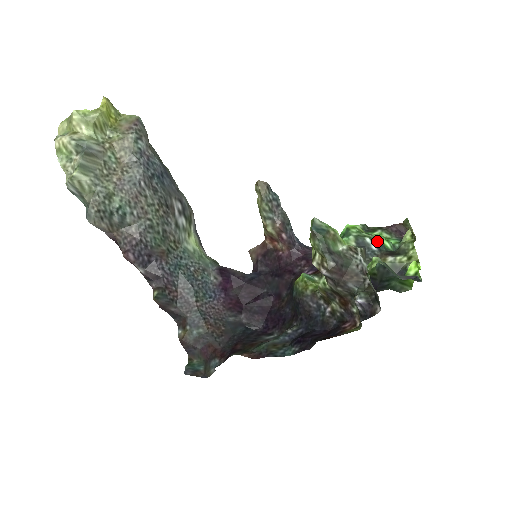
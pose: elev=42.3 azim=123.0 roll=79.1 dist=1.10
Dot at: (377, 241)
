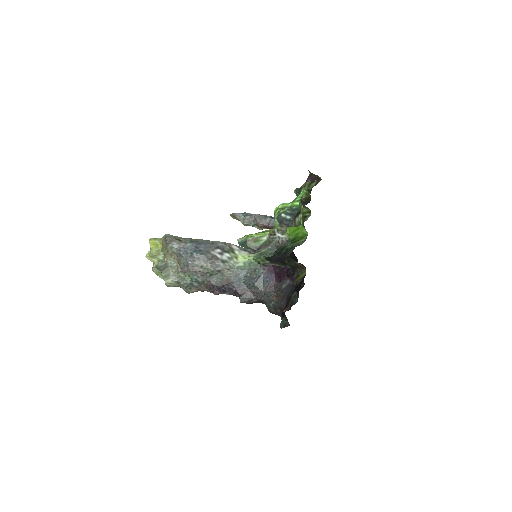
Dot at: (290, 209)
